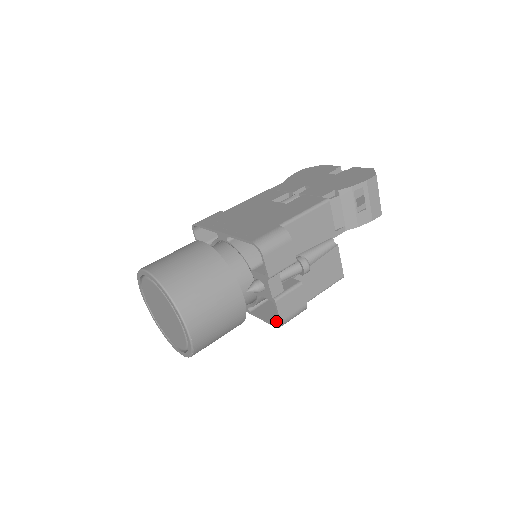
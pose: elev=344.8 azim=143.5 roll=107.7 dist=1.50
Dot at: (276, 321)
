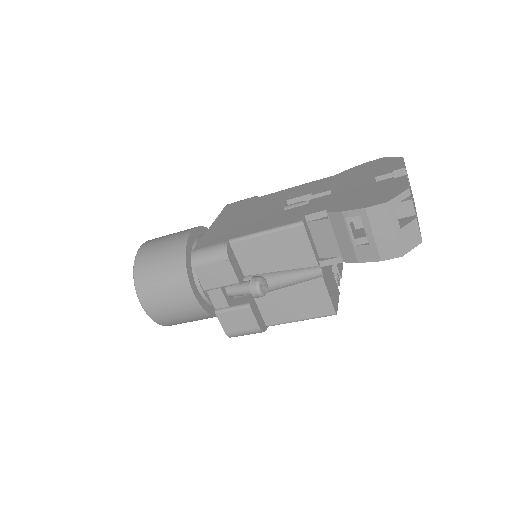
Dot at: occluded
